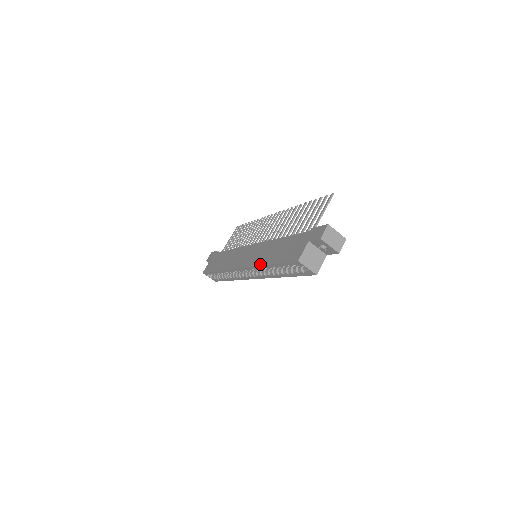
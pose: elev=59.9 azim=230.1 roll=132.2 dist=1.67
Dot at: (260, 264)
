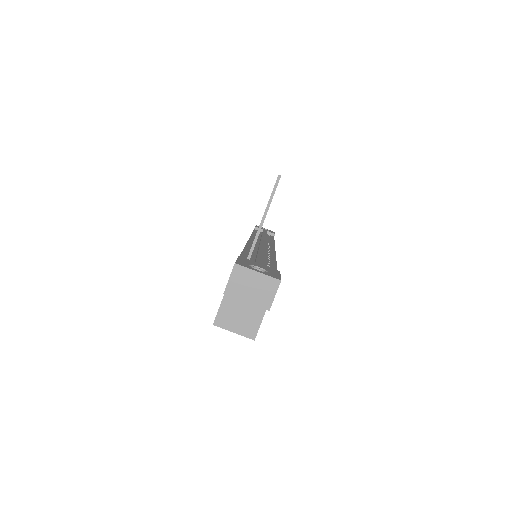
Dot at: occluded
